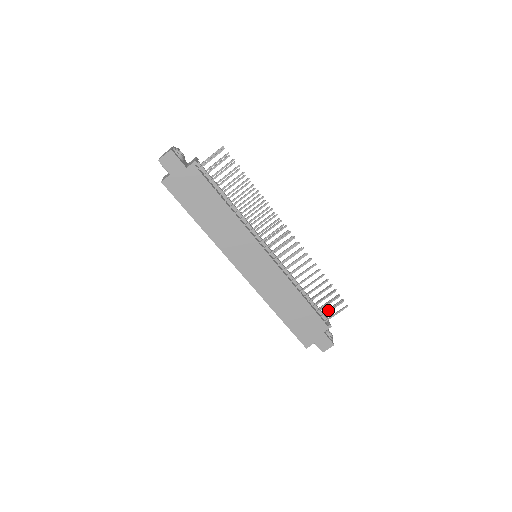
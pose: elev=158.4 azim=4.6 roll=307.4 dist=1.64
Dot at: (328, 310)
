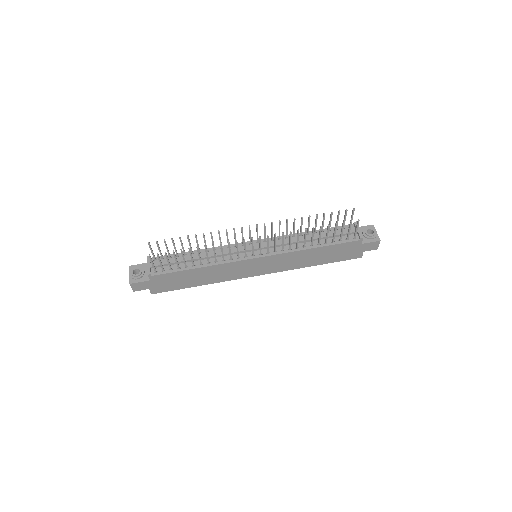
Dot at: occluded
